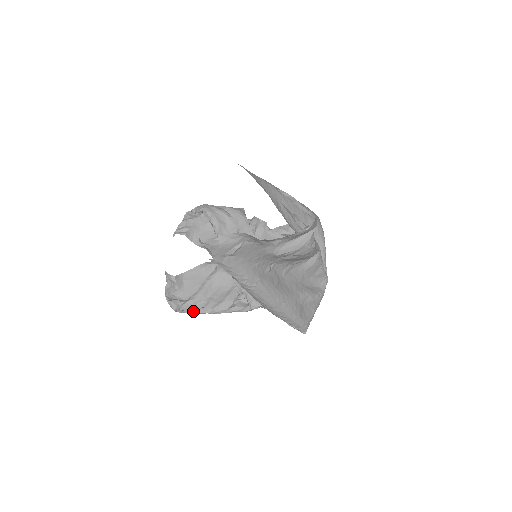
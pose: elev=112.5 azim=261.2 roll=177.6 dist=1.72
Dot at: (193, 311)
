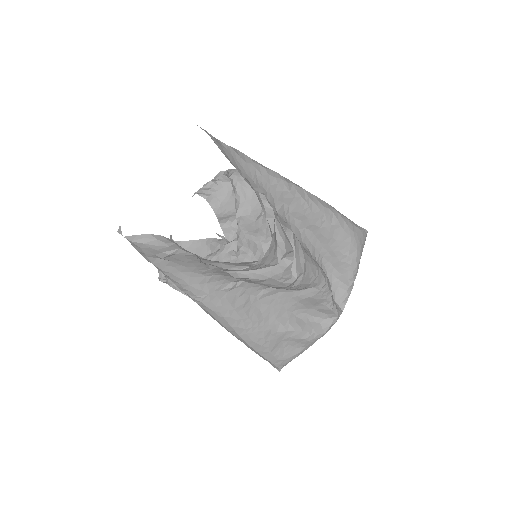
Dot at: (176, 288)
